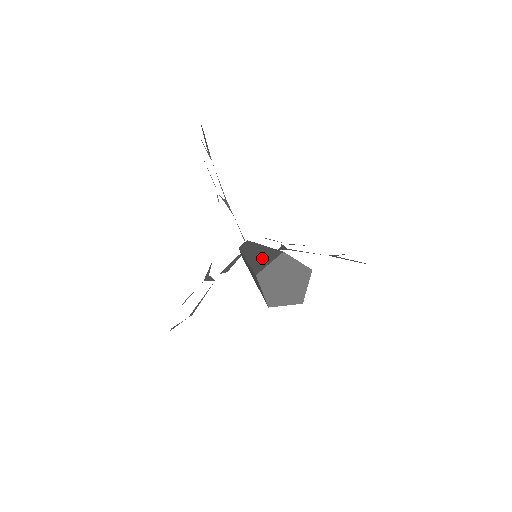
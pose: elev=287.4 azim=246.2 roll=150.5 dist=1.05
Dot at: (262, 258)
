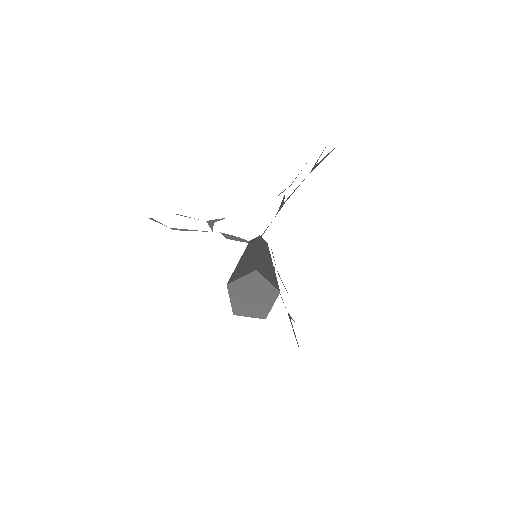
Dot at: occluded
